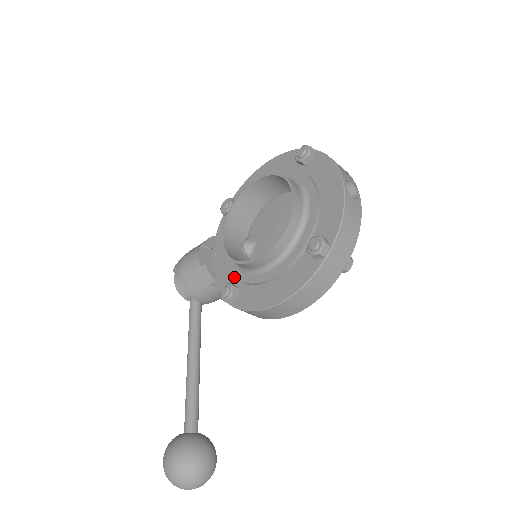
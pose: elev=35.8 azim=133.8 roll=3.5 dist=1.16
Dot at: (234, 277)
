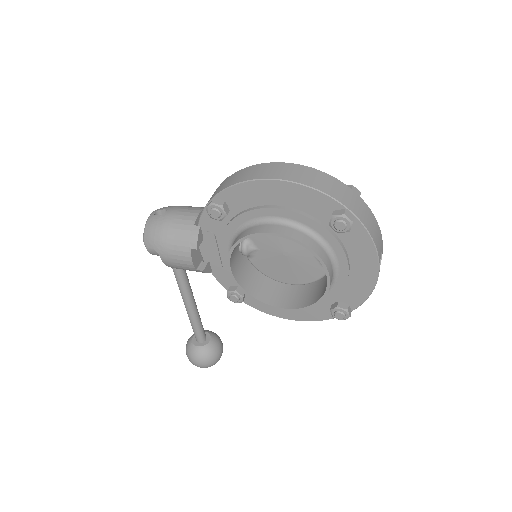
Dot at: occluded
